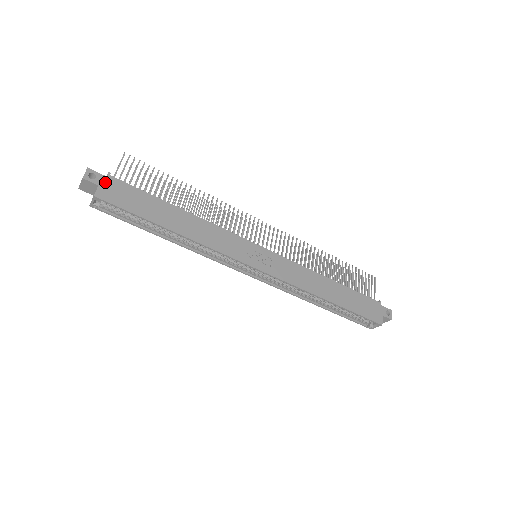
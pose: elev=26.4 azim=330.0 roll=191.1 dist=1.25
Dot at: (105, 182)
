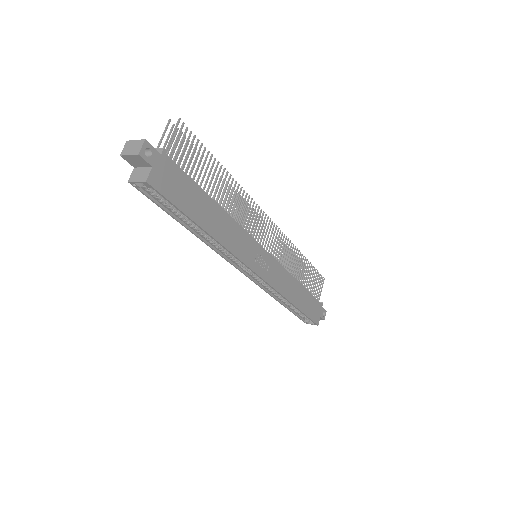
Dot at: (159, 162)
